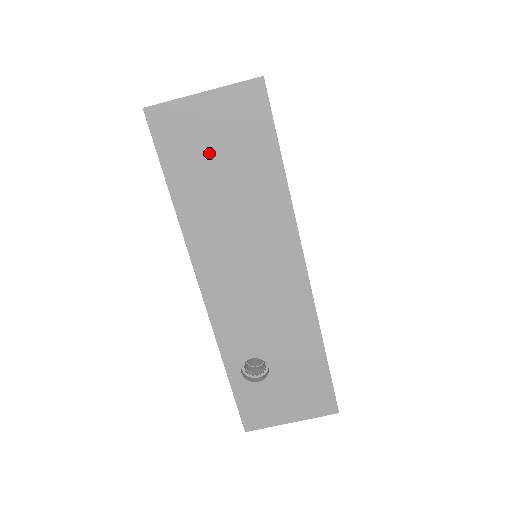
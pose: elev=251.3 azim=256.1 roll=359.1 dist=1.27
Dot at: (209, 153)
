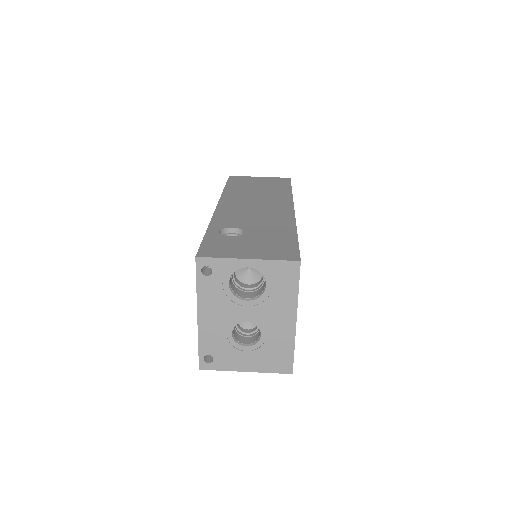
Dot at: (254, 184)
